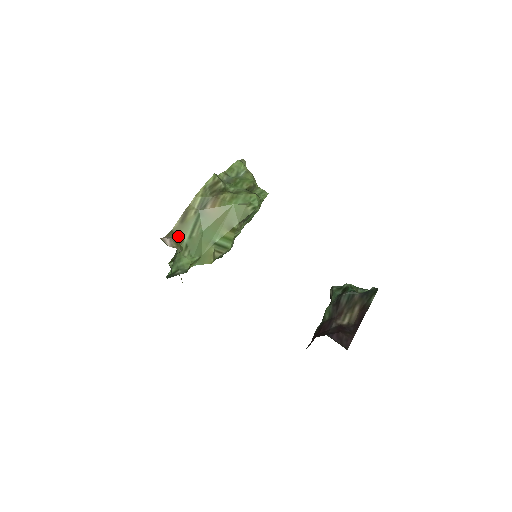
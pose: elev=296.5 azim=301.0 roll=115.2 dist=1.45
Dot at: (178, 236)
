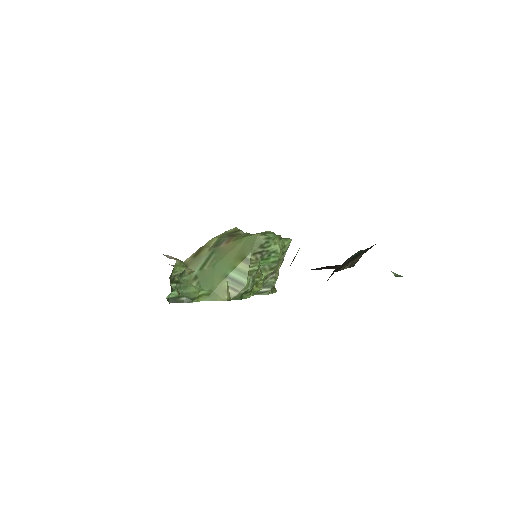
Dot at: (188, 268)
